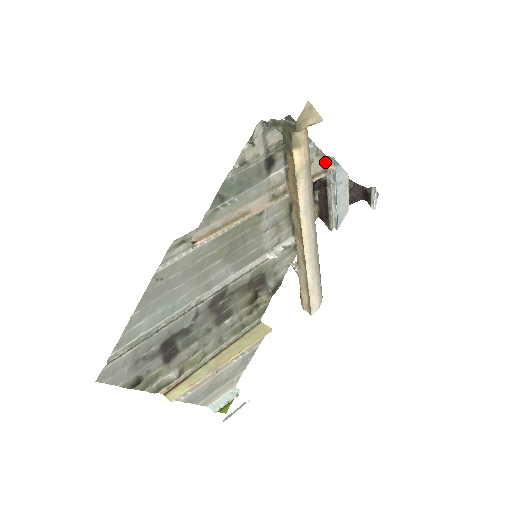
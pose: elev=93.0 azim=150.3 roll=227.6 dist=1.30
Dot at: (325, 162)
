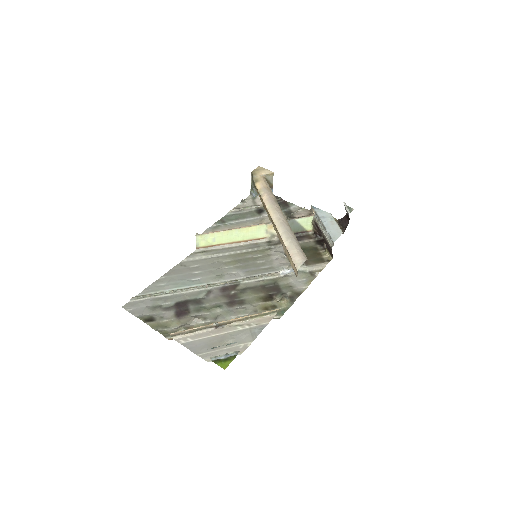
Dot at: (310, 213)
